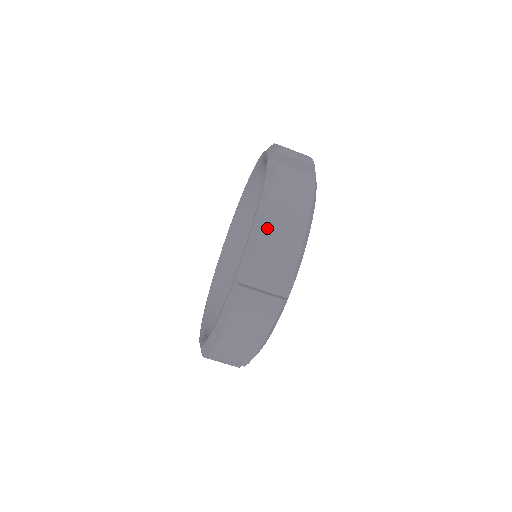
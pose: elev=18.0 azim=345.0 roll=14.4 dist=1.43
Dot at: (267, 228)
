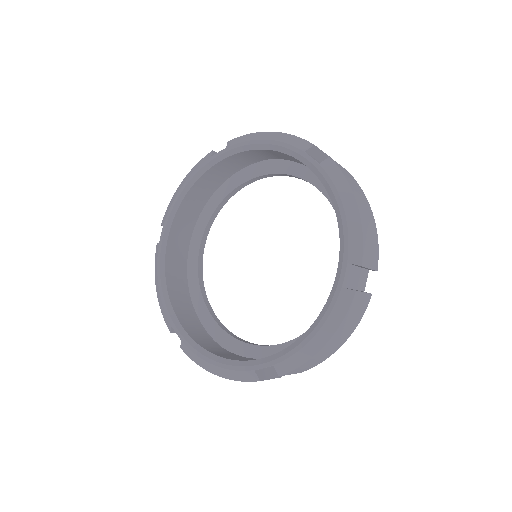
Dot at: (364, 227)
